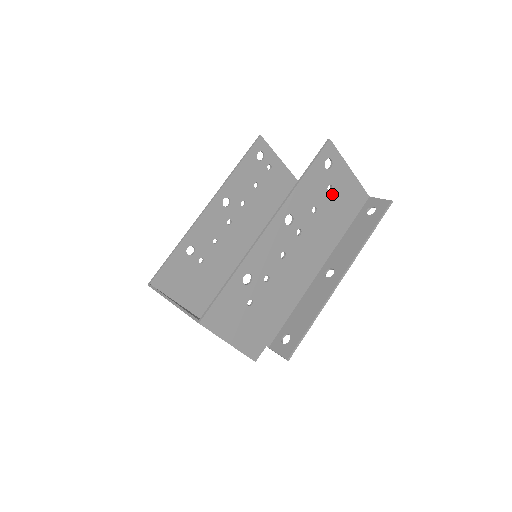
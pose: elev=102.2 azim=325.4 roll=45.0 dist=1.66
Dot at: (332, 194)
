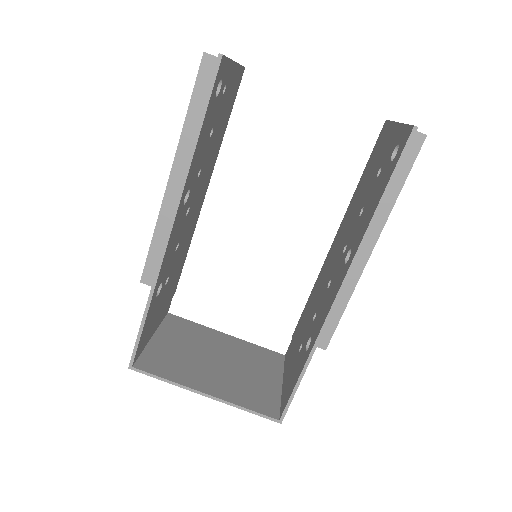
Dot at: occluded
